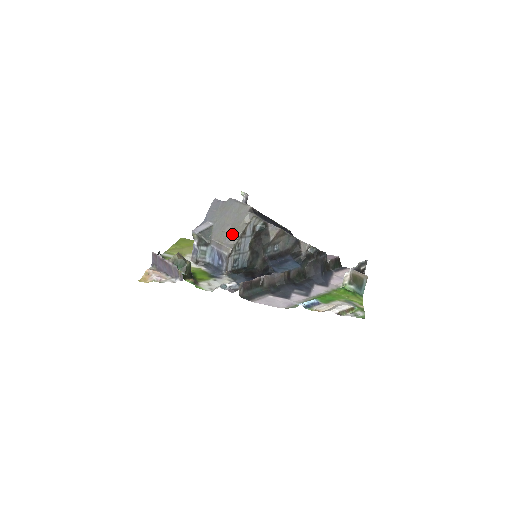
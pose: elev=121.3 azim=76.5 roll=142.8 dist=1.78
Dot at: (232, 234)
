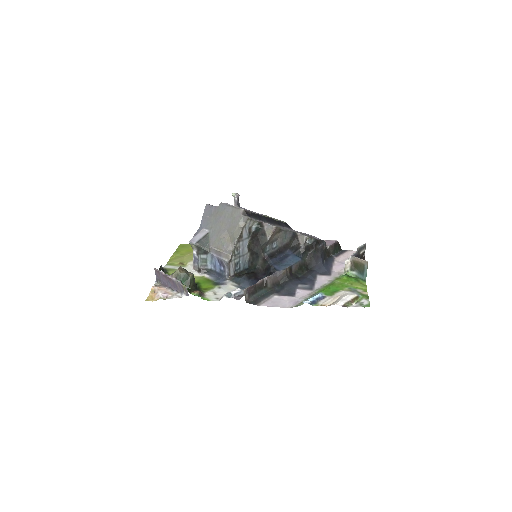
Dot at: (229, 239)
